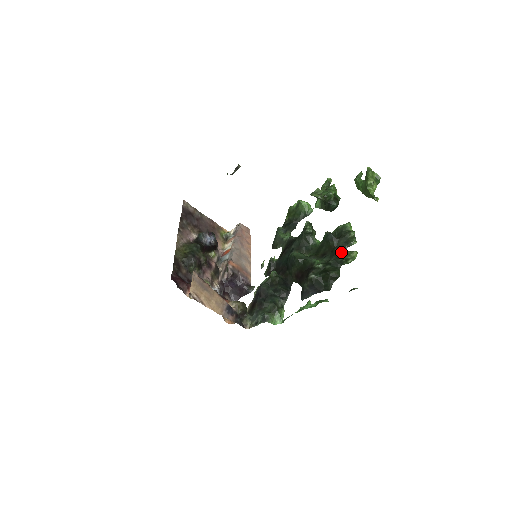
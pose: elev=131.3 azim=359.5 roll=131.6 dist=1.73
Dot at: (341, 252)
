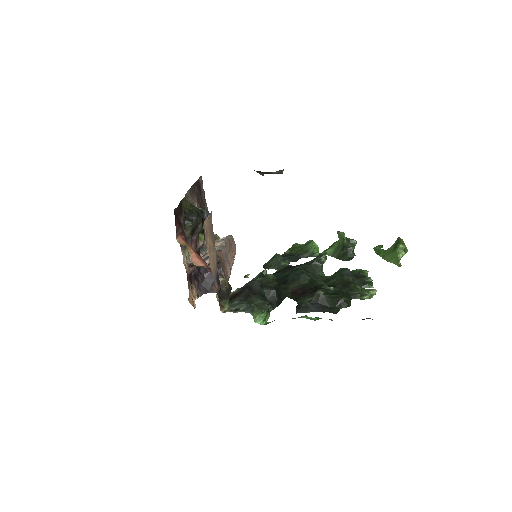
Dot at: (358, 286)
